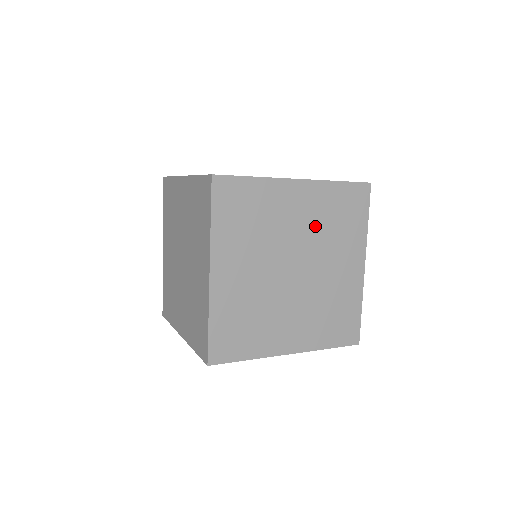
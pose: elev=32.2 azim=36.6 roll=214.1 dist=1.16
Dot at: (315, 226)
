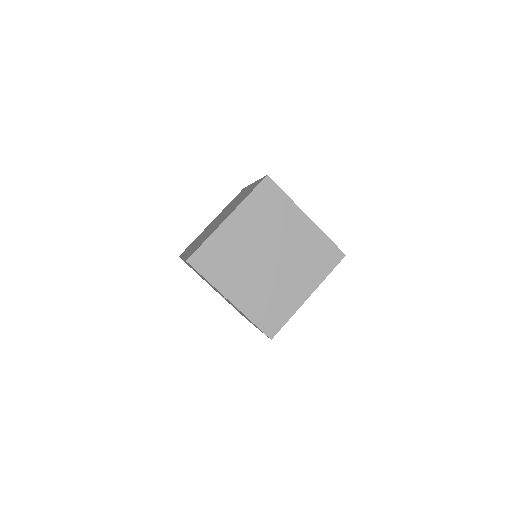
Dot at: (298, 247)
